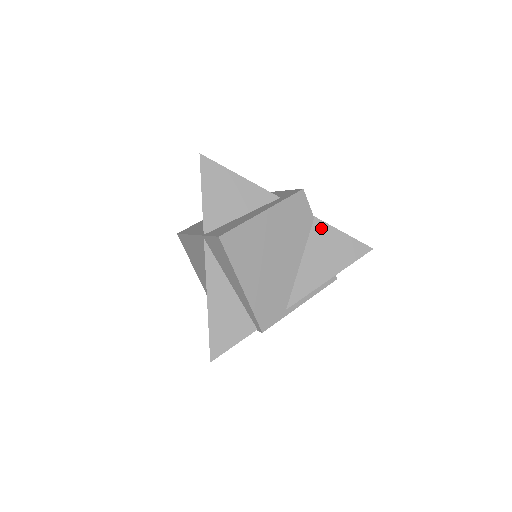
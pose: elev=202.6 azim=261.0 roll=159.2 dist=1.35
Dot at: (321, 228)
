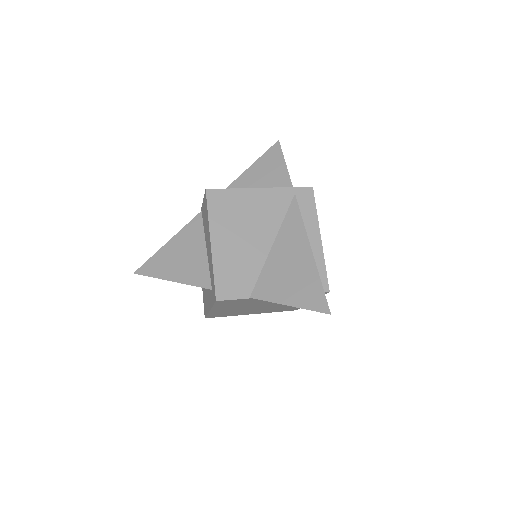
Dot at: occluded
